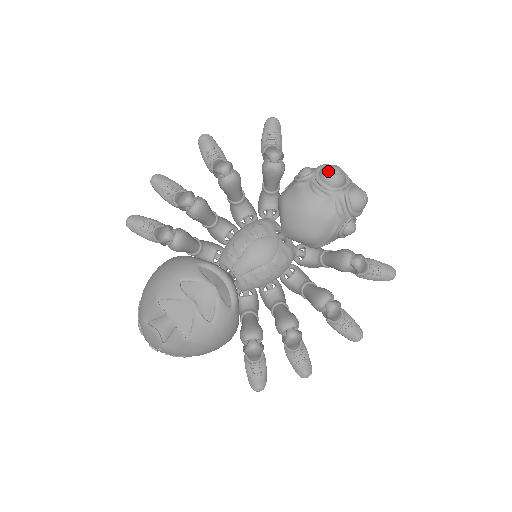
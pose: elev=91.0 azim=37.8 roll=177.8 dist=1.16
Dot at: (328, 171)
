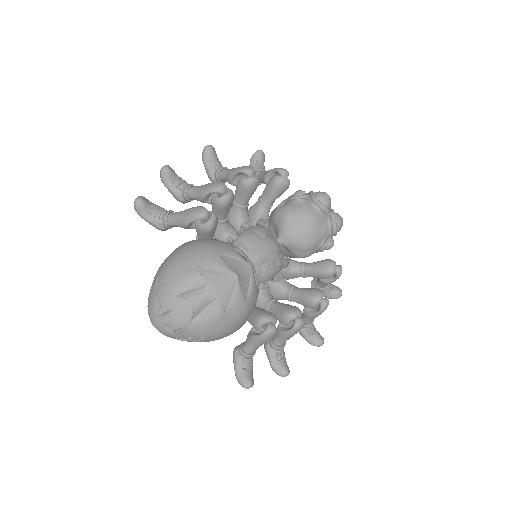
Dot at: (323, 194)
